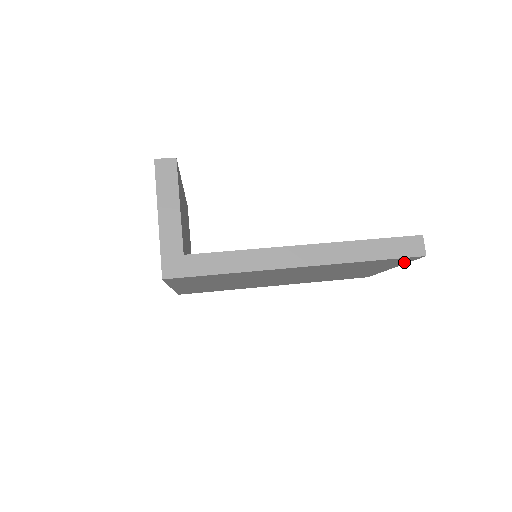
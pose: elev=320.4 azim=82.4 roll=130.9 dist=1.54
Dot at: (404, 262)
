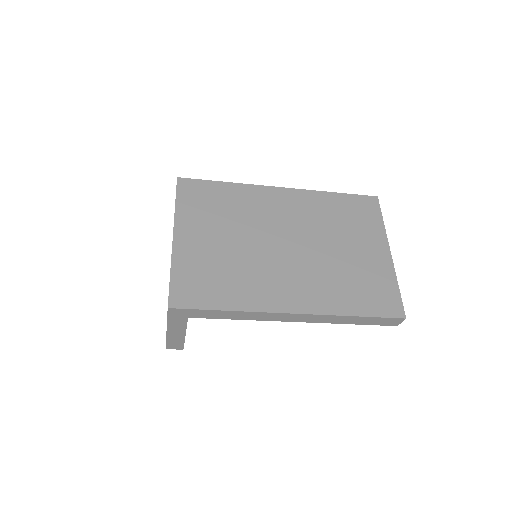
Dot at: (378, 220)
